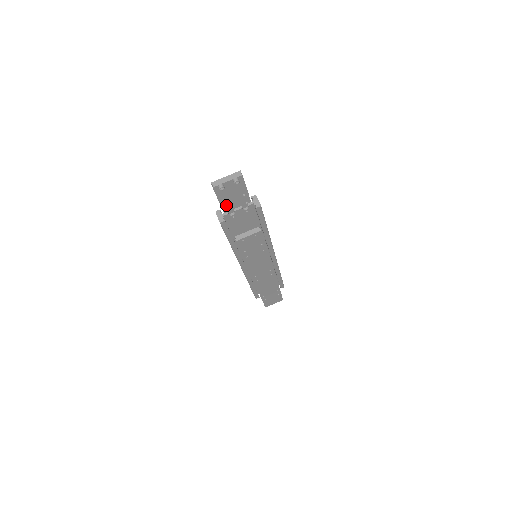
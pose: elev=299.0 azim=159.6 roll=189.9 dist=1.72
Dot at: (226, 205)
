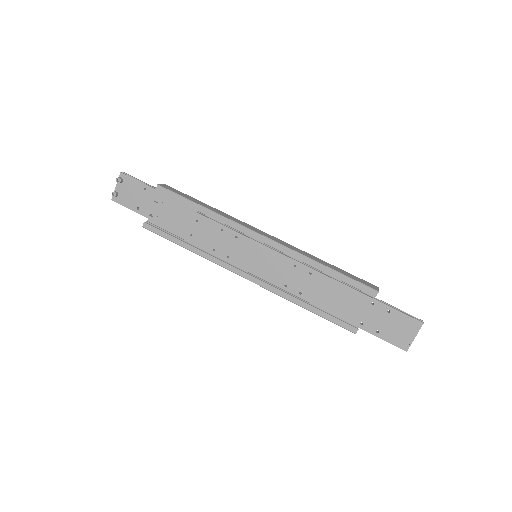
Dot at: (143, 210)
